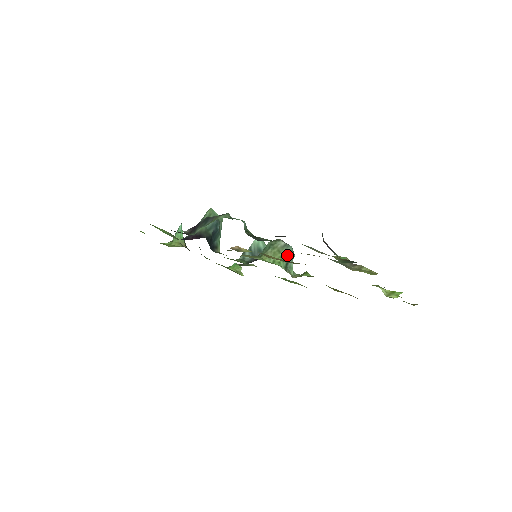
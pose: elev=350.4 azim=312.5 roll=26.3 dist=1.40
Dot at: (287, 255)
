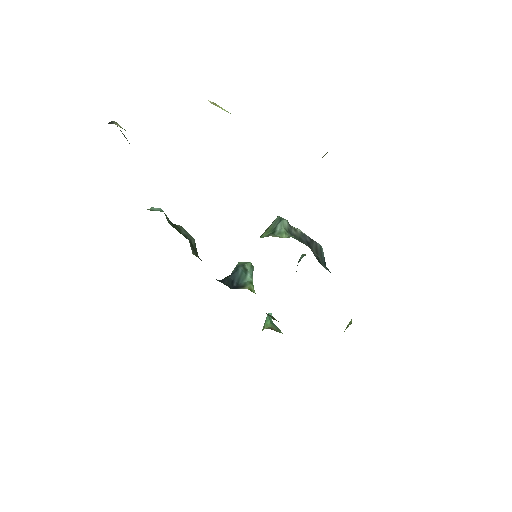
Dot at: (274, 226)
